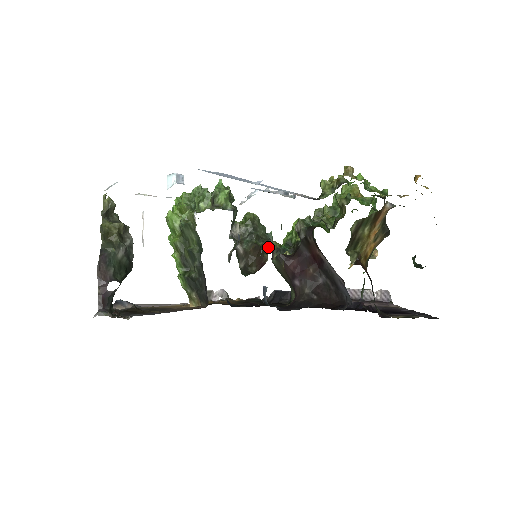
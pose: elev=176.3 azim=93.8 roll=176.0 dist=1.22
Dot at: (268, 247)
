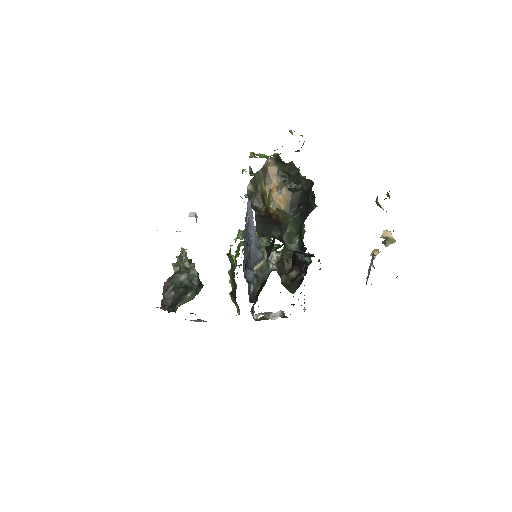
Dot at: occluded
